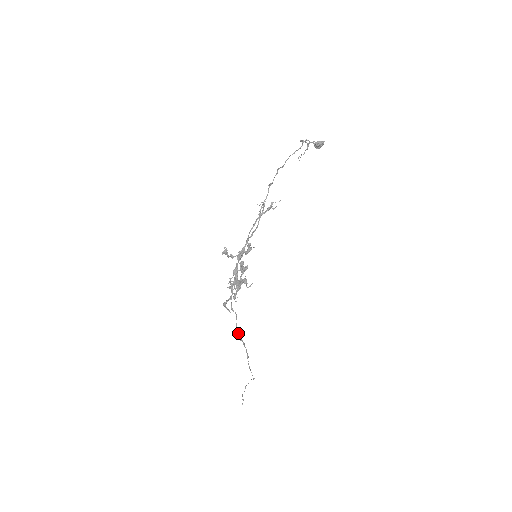
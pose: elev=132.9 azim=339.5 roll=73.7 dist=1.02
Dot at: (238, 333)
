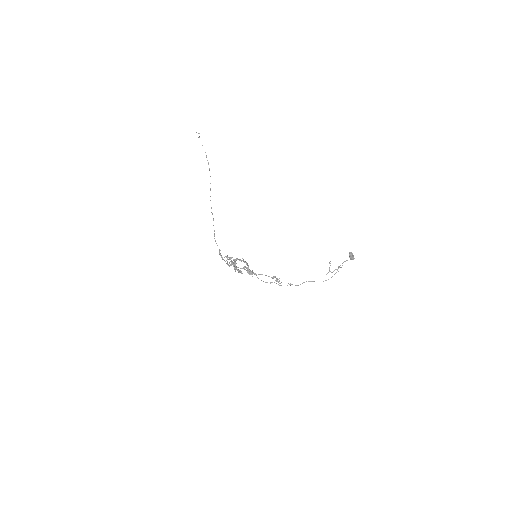
Dot at: occluded
